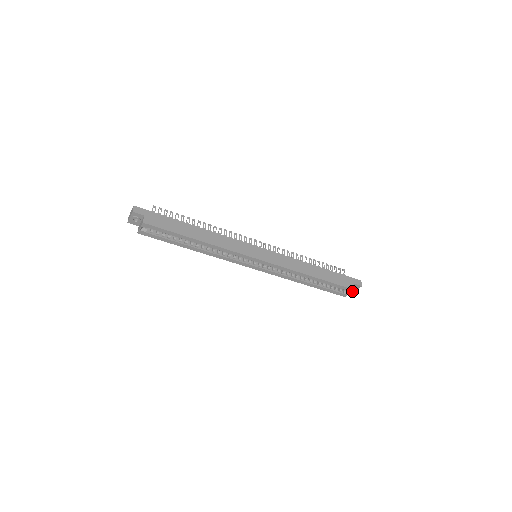
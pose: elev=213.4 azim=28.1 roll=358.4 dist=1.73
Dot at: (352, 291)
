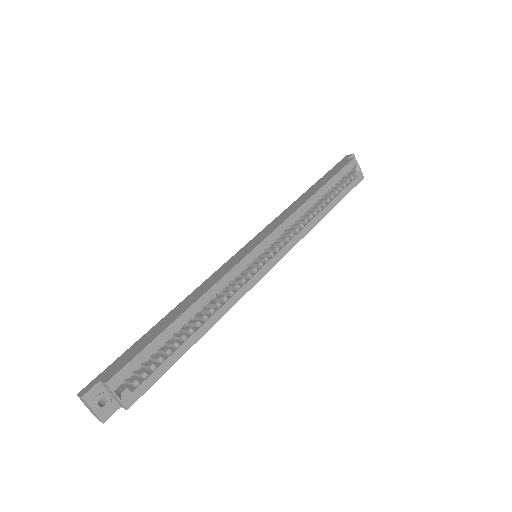
Dot at: (356, 162)
